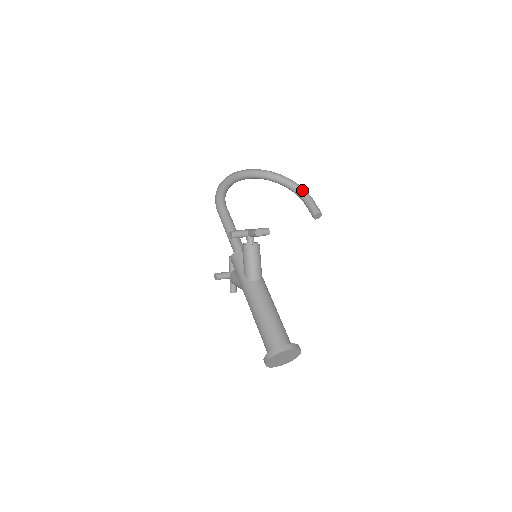
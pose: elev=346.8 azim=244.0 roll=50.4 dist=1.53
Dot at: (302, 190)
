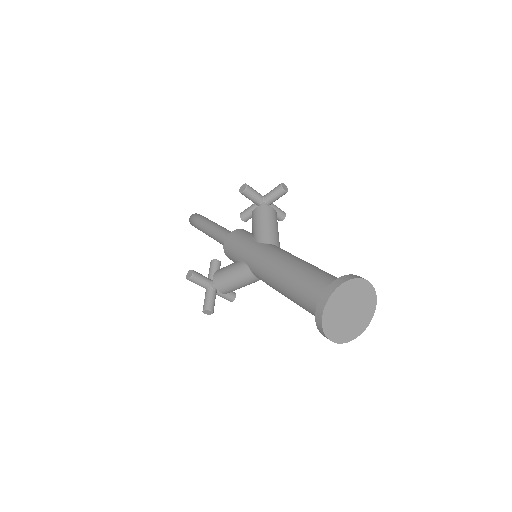
Dot at: occluded
